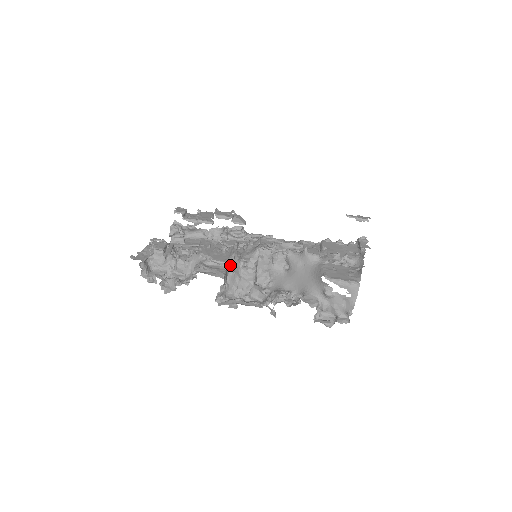
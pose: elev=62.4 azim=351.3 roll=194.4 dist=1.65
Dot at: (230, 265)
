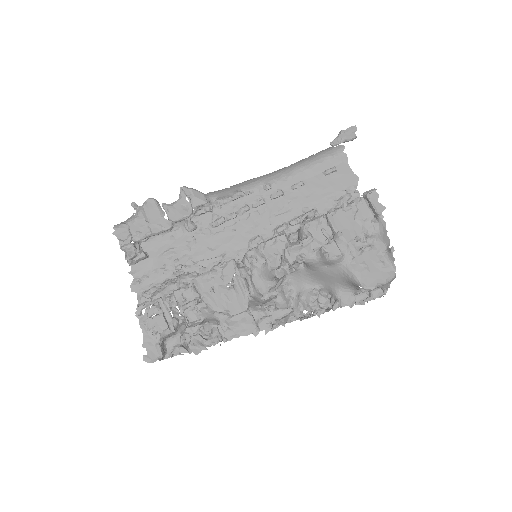
Dot at: occluded
